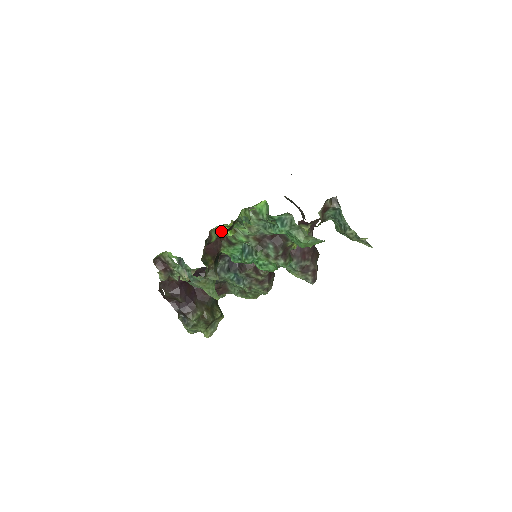
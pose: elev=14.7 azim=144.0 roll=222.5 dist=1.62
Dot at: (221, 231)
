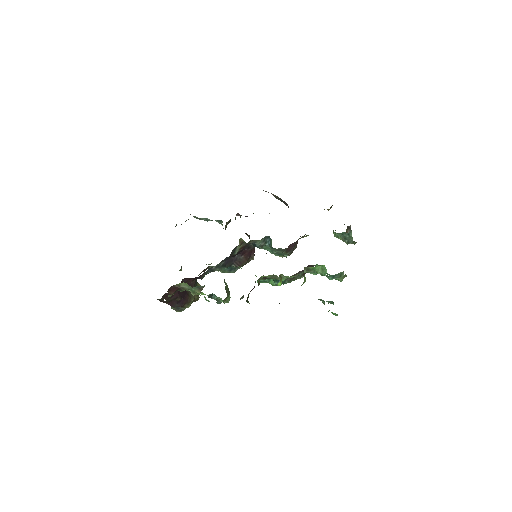
Dot at: occluded
